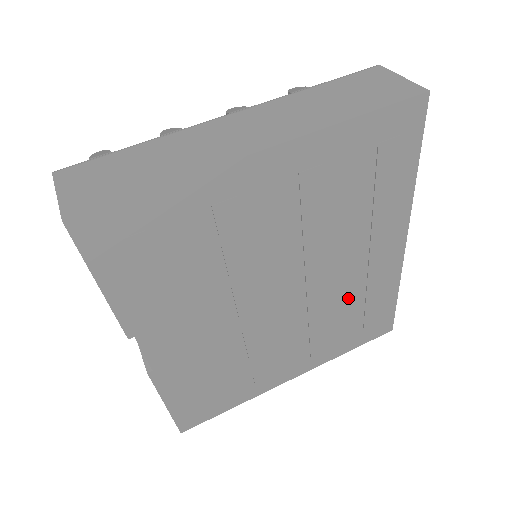
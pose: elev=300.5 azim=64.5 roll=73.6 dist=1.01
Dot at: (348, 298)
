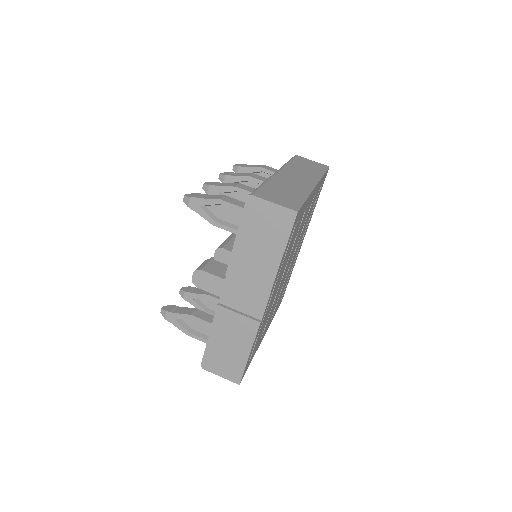
Dot at: (288, 275)
